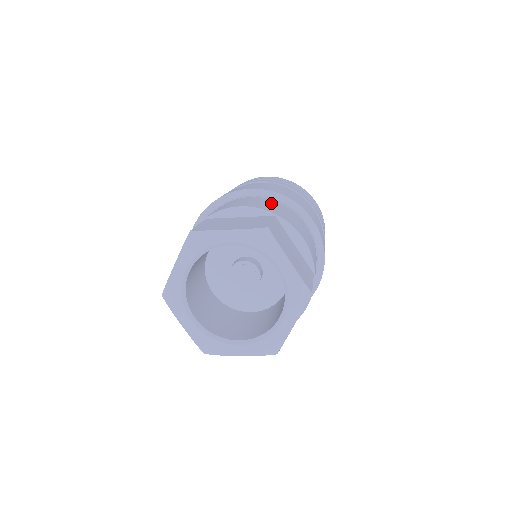
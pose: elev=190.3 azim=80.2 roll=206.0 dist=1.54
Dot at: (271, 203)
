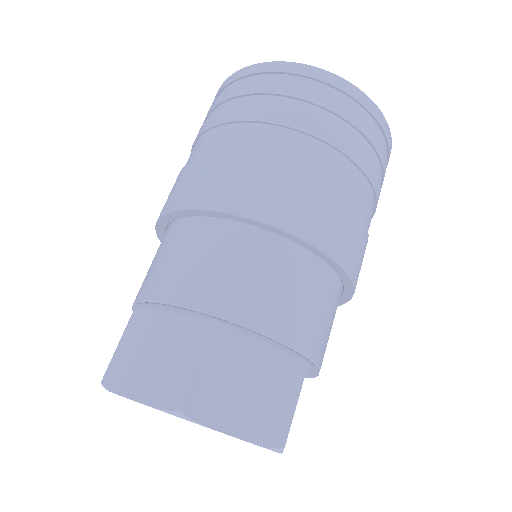
Dot at: (223, 249)
